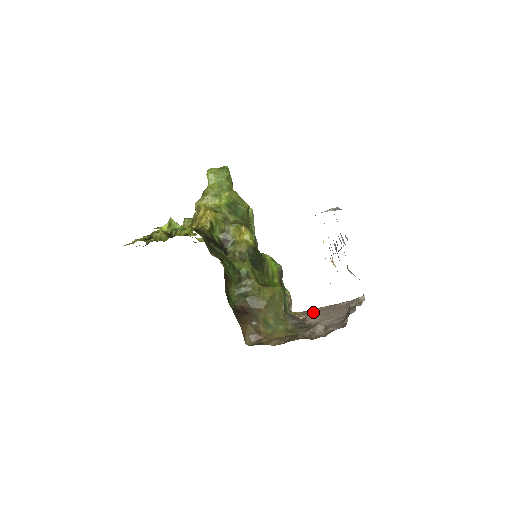
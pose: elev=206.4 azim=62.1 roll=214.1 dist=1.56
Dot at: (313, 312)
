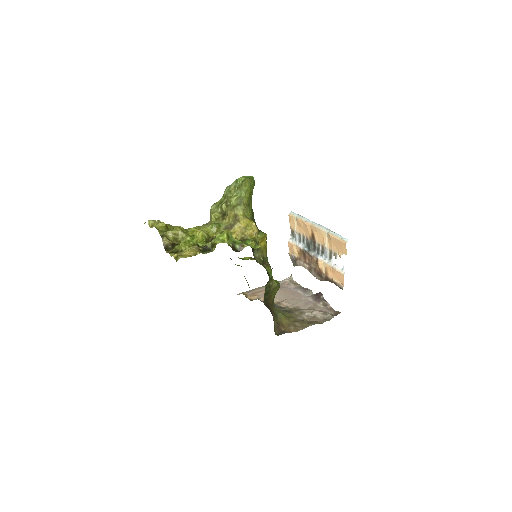
Dot at: (262, 293)
